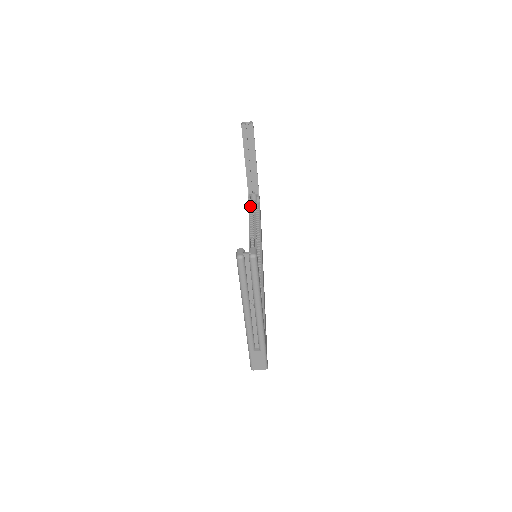
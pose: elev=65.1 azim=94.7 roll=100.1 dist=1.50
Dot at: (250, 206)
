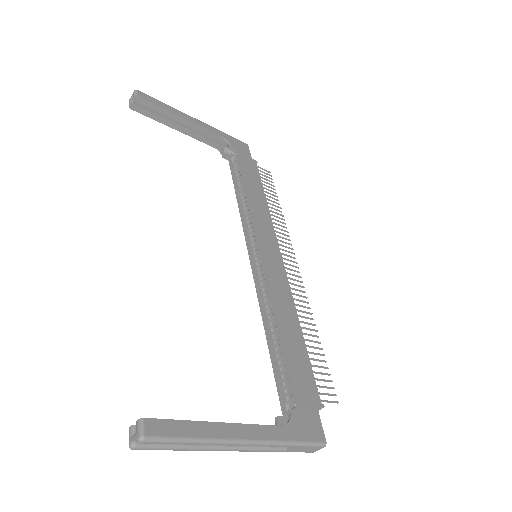
Dot at: (232, 165)
